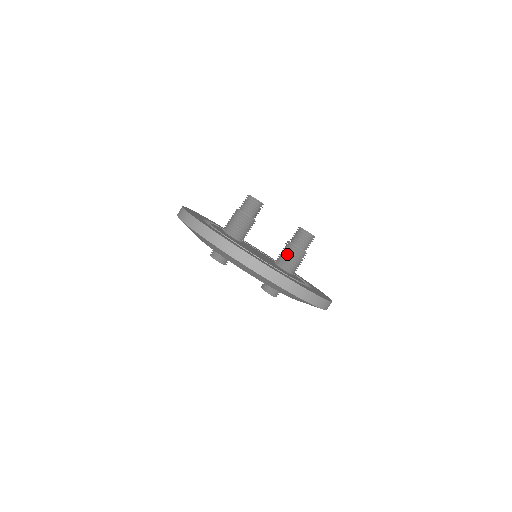
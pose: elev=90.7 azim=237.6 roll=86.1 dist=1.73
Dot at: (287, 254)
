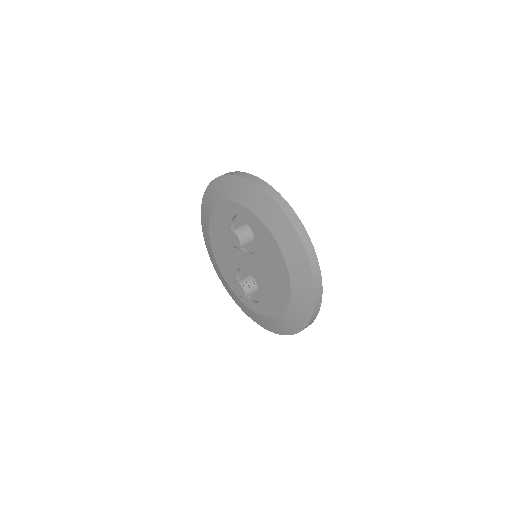
Dot at: occluded
